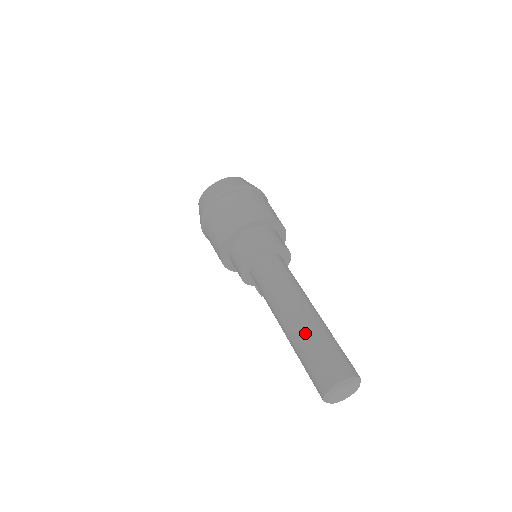
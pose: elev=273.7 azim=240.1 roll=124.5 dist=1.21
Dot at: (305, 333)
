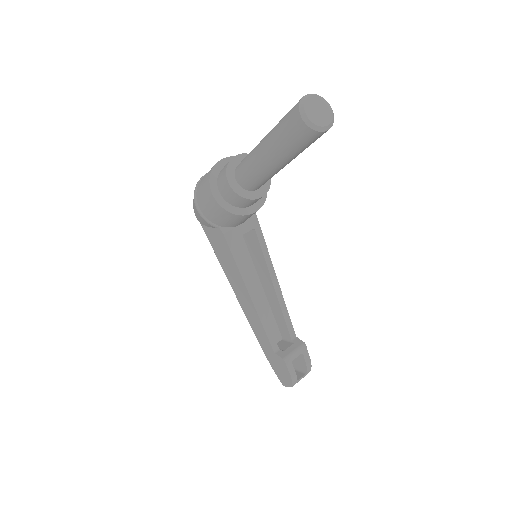
Dot at: occluded
